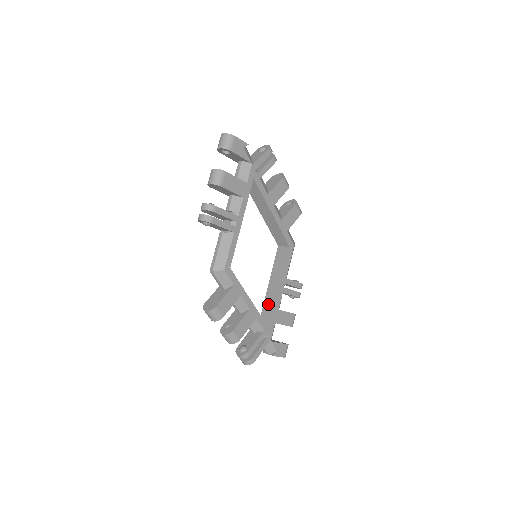
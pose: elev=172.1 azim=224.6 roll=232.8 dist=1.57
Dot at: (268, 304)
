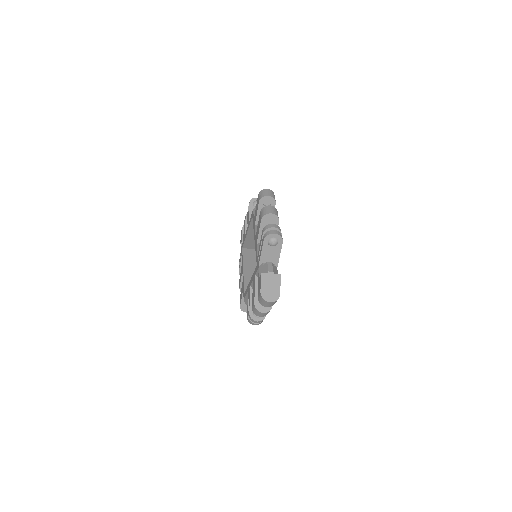
Dot at: occluded
